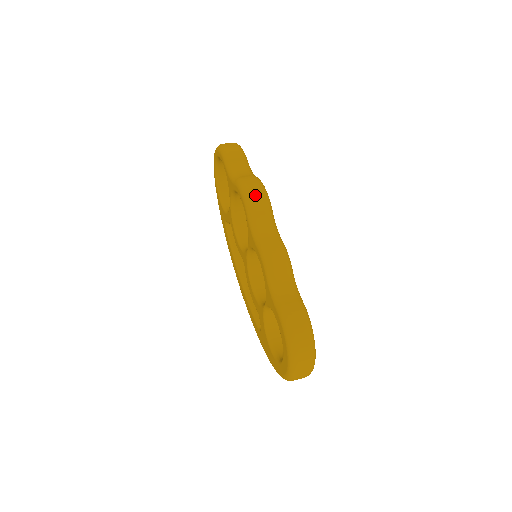
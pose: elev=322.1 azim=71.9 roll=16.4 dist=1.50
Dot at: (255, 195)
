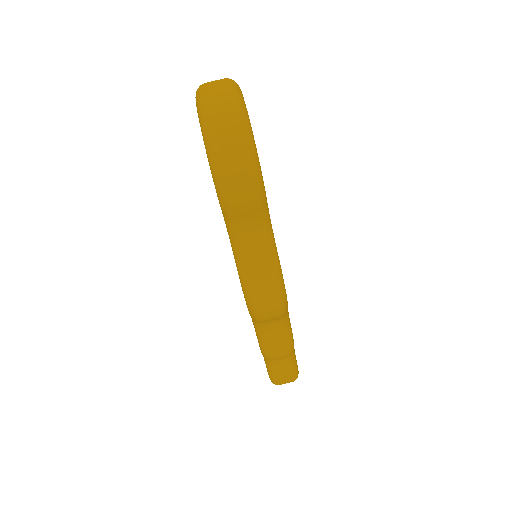
Dot at: (266, 312)
